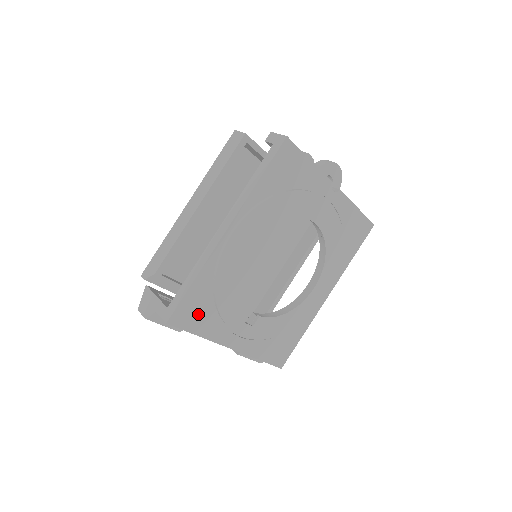
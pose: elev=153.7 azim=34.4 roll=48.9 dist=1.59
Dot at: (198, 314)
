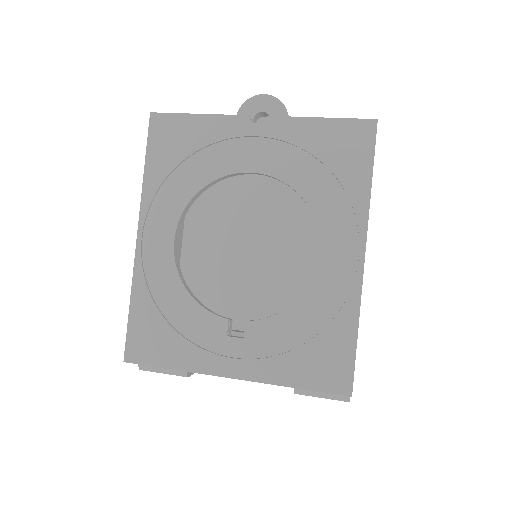
Dot at: (156, 342)
